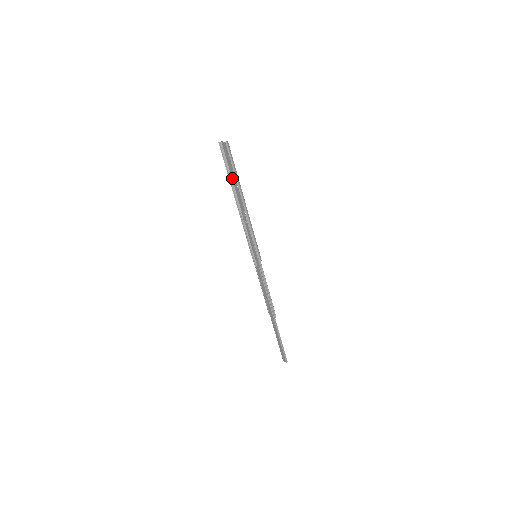
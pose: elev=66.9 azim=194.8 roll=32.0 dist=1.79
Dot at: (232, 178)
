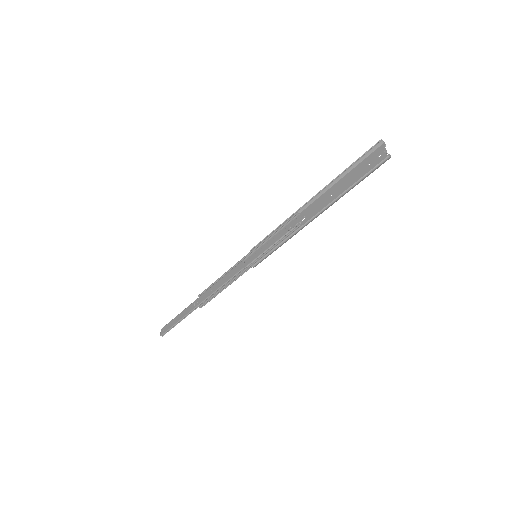
Dot at: (339, 181)
